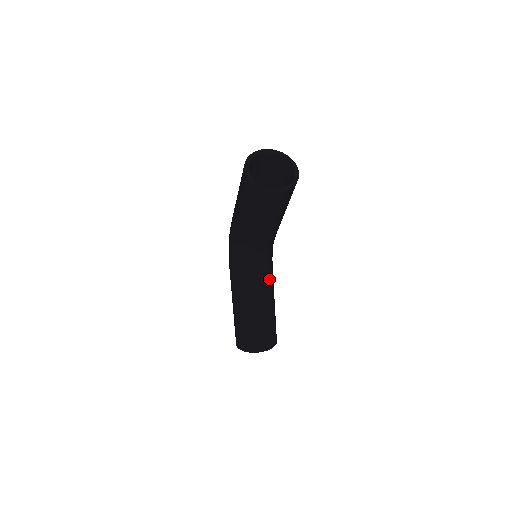
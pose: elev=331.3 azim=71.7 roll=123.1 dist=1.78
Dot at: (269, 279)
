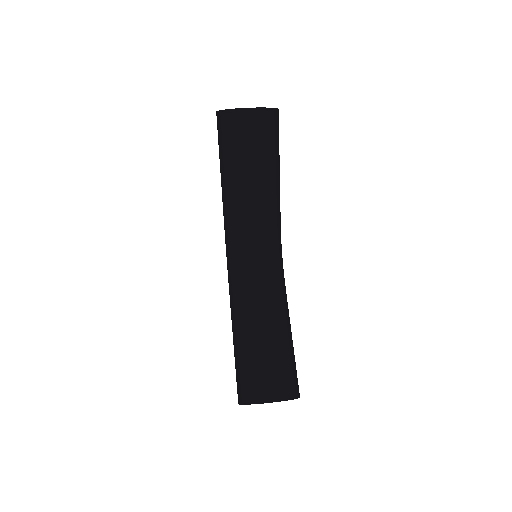
Dot at: (276, 290)
